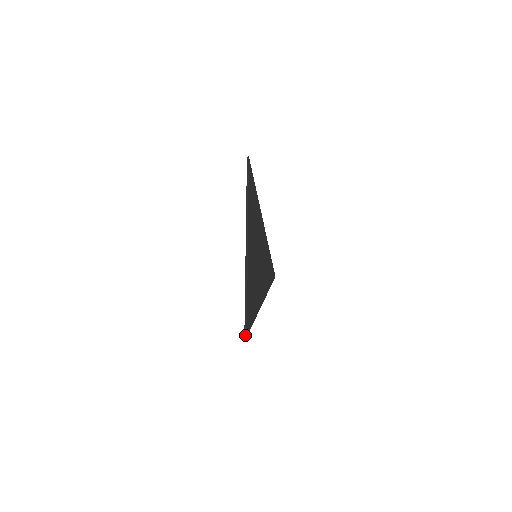
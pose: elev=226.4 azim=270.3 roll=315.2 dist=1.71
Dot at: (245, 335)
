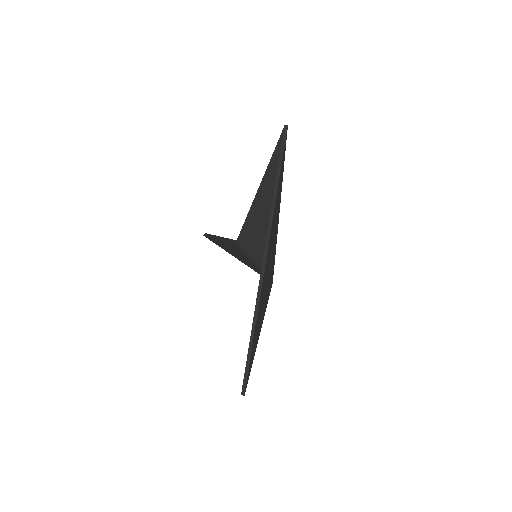
Dot at: occluded
